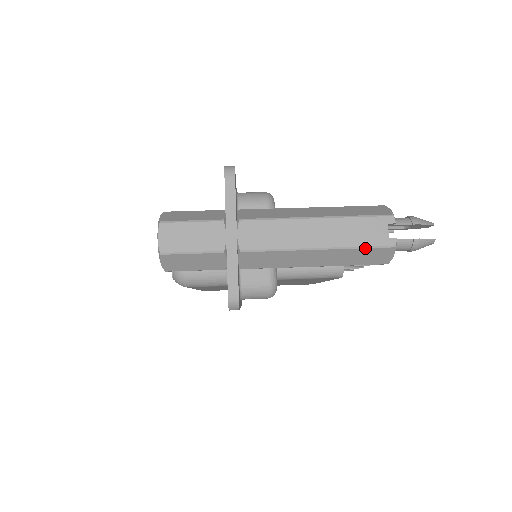
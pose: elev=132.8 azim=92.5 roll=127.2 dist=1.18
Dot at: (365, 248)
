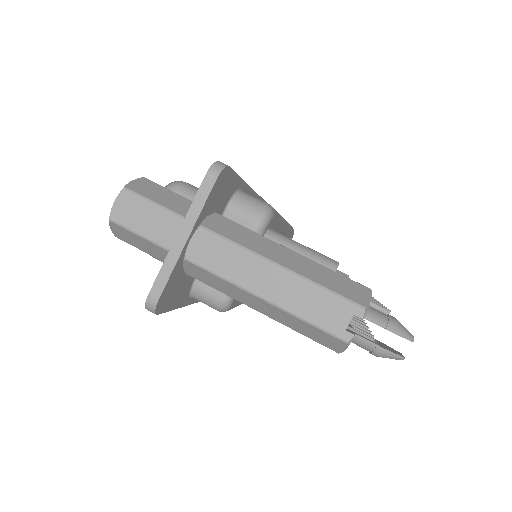
Dot at: (314, 326)
